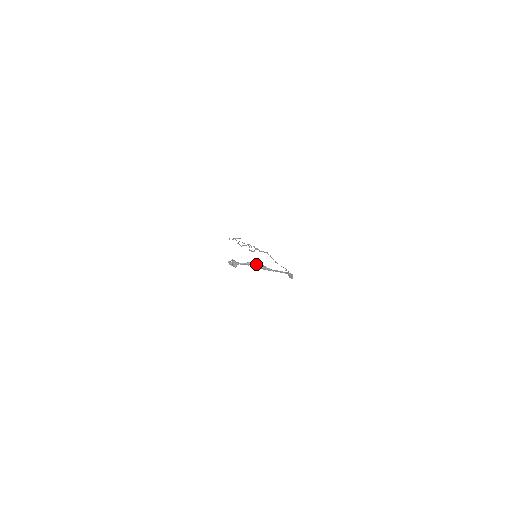
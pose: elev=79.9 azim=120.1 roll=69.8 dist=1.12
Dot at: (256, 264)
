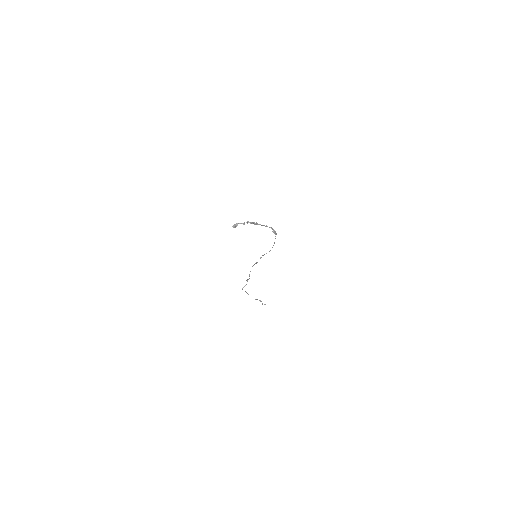
Dot at: (248, 222)
